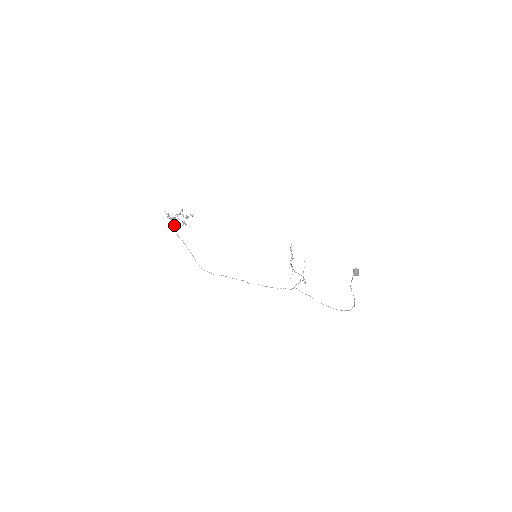
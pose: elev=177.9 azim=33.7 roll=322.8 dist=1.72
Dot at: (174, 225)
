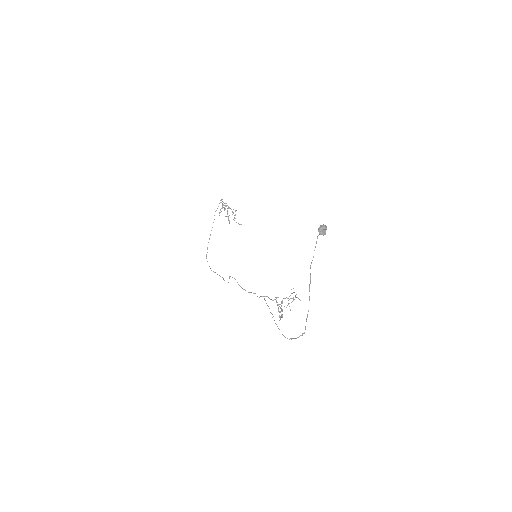
Dot at: occluded
